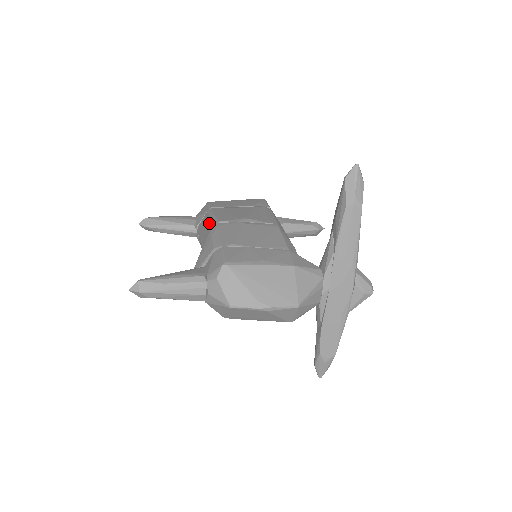
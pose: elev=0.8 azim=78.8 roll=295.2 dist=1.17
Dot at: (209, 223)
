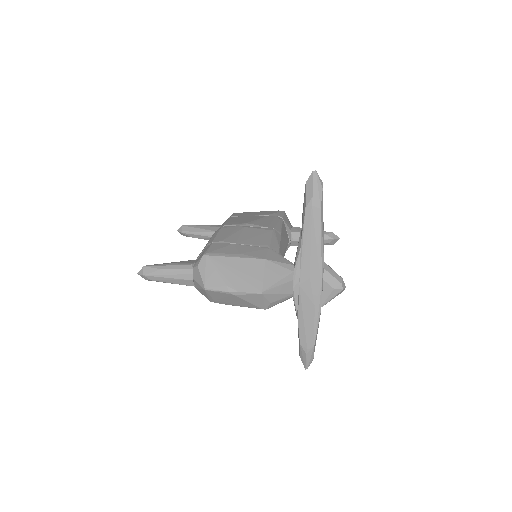
Dot at: occluded
